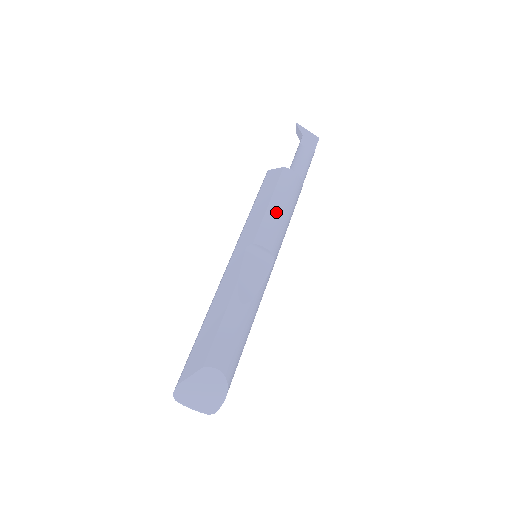
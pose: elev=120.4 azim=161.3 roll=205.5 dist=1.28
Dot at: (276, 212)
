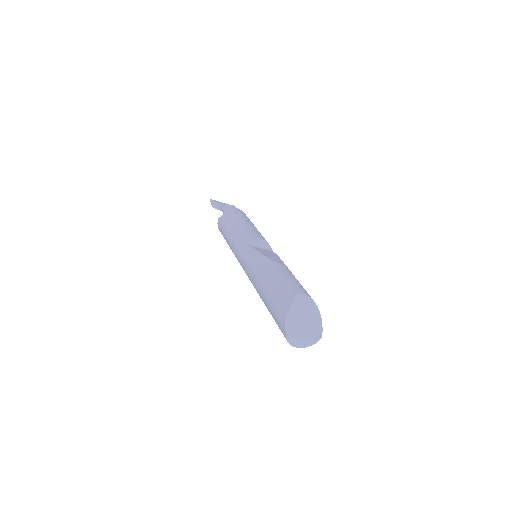
Dot at: (250, 225)
